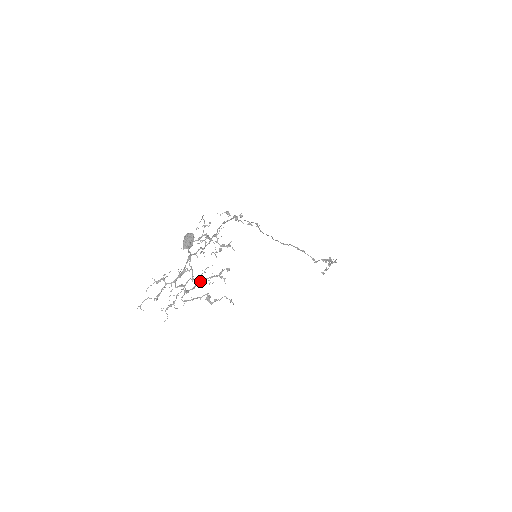
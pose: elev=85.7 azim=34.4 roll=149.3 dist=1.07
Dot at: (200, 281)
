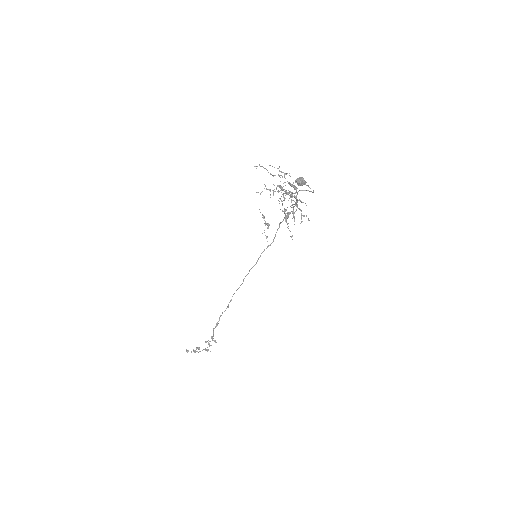
Dot at: occluded
